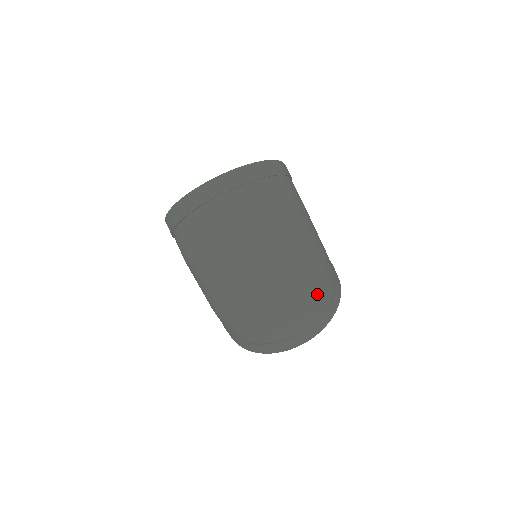
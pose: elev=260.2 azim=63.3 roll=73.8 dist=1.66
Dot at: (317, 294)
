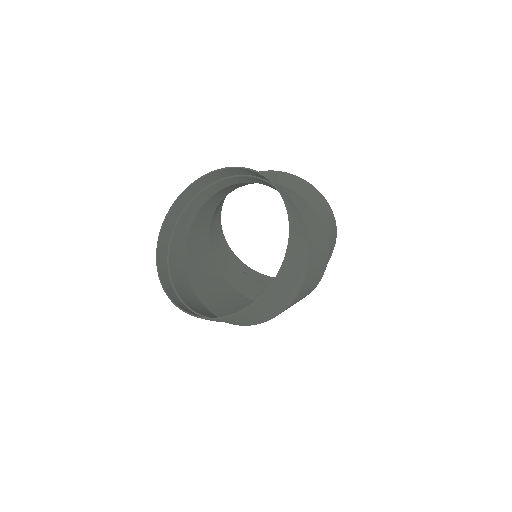
Dot at: occluded
